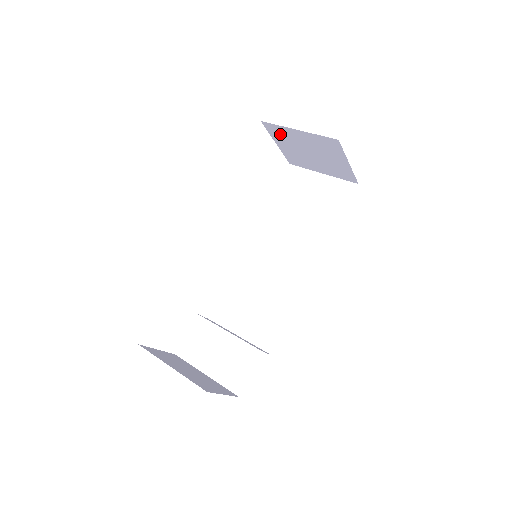
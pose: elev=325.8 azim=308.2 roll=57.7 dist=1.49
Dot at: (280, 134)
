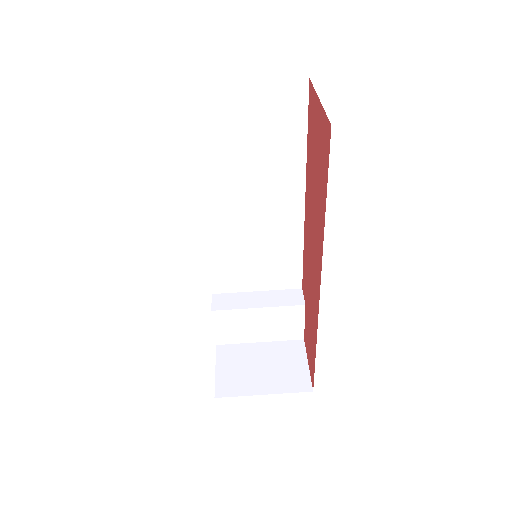
Dot at: occluded
